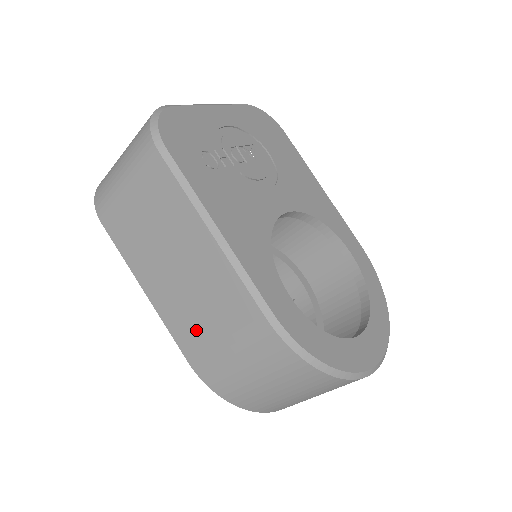
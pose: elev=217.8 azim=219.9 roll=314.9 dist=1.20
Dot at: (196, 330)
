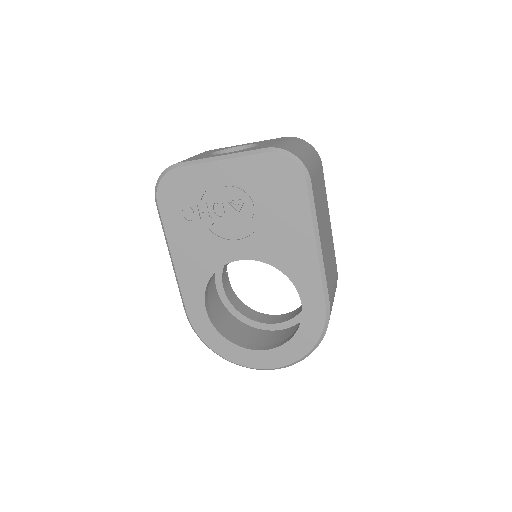
Dot at: occluded
